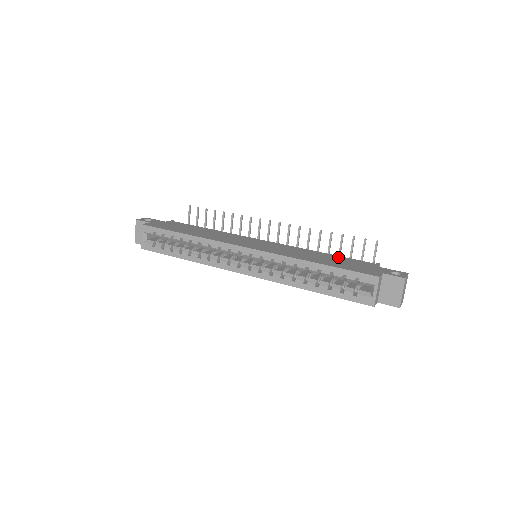
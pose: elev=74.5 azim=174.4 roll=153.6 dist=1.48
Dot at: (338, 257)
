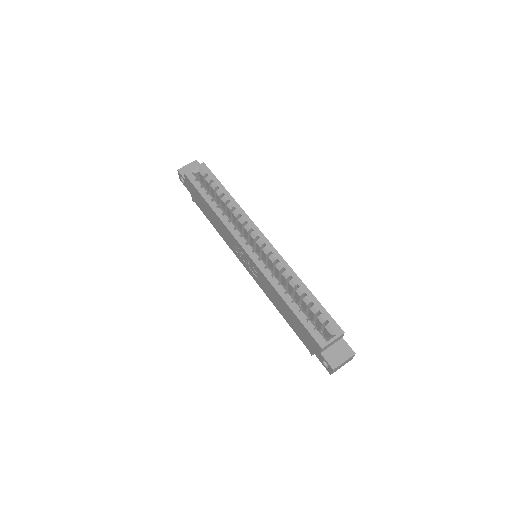
Dot at: occluded
